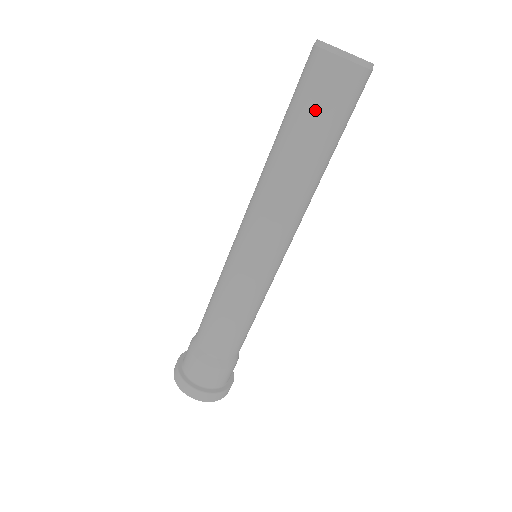
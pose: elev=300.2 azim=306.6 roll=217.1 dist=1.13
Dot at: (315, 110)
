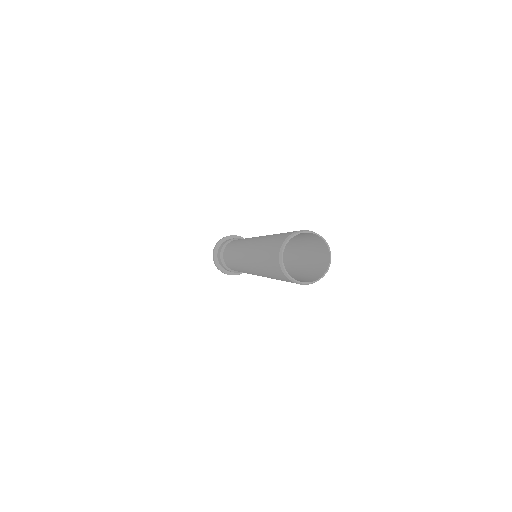
Dot at: (279, 279)
